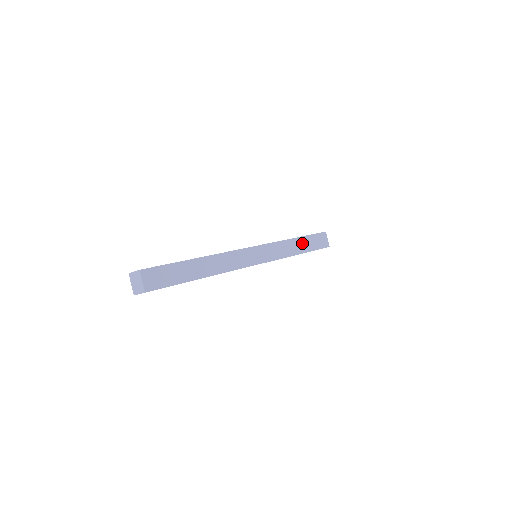
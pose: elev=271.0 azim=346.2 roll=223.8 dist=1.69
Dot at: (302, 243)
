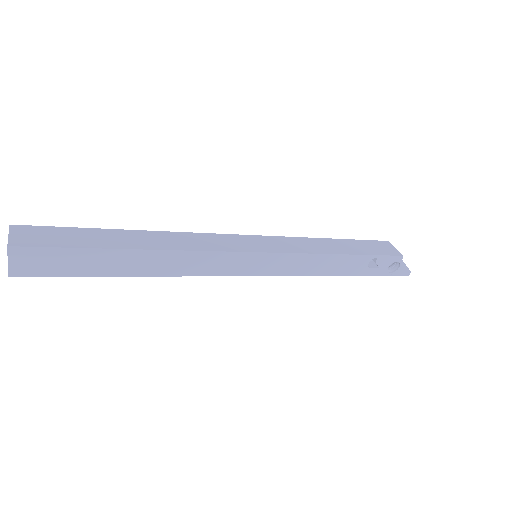
Dot at: (342, 245)
